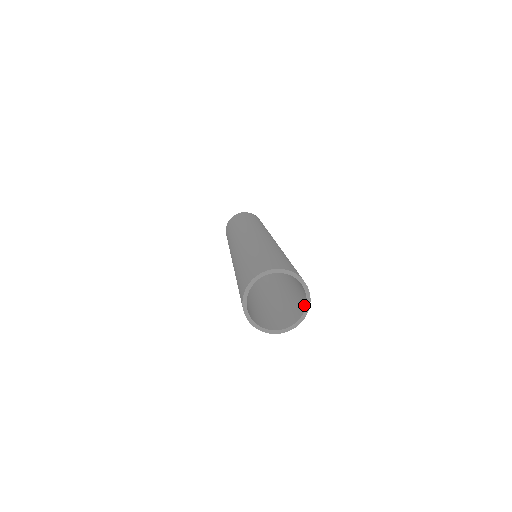
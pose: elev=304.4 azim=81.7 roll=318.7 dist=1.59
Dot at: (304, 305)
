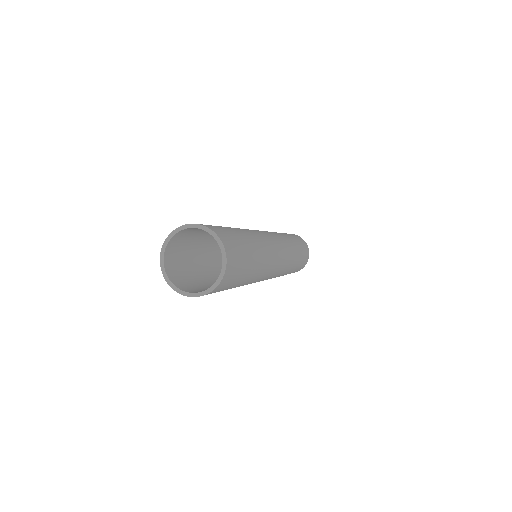
Dot at: (217, 281)
